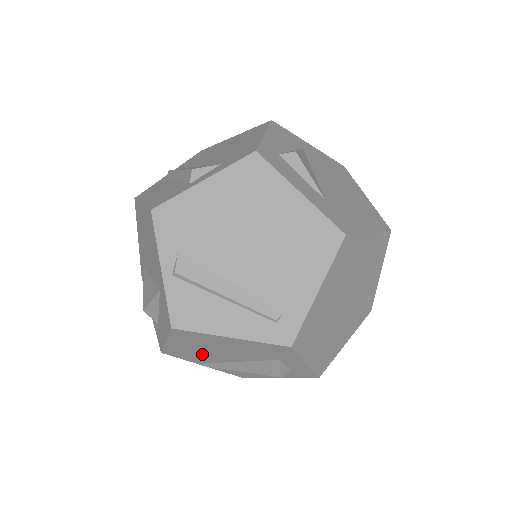
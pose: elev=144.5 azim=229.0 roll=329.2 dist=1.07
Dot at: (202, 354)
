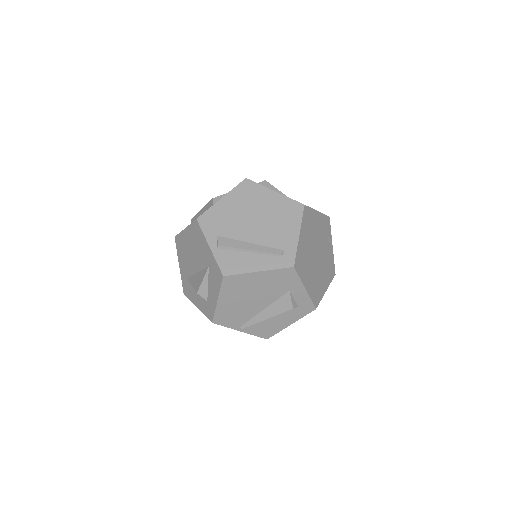
Dot at: (240, 309)
